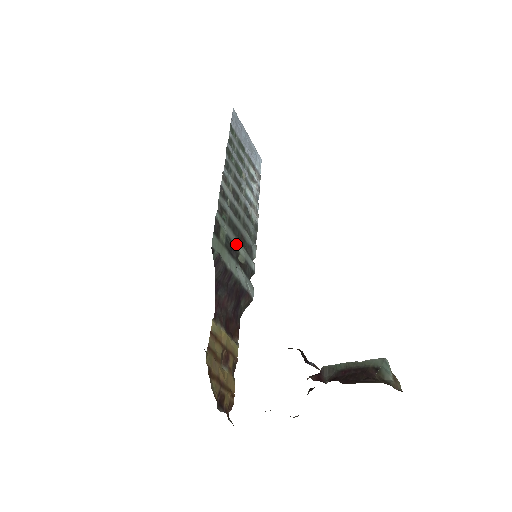
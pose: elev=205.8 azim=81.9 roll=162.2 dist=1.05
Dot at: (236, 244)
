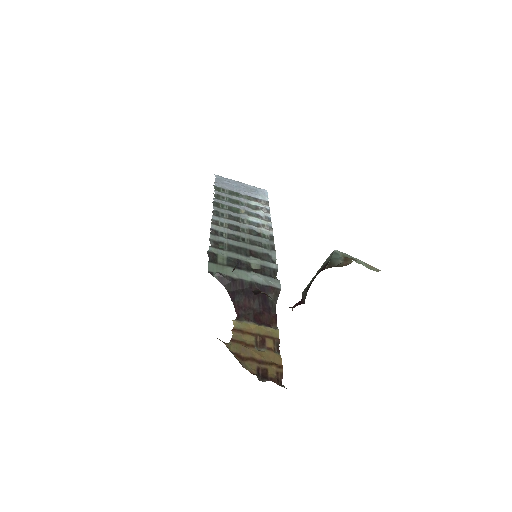
Dot at: (243, 259)
